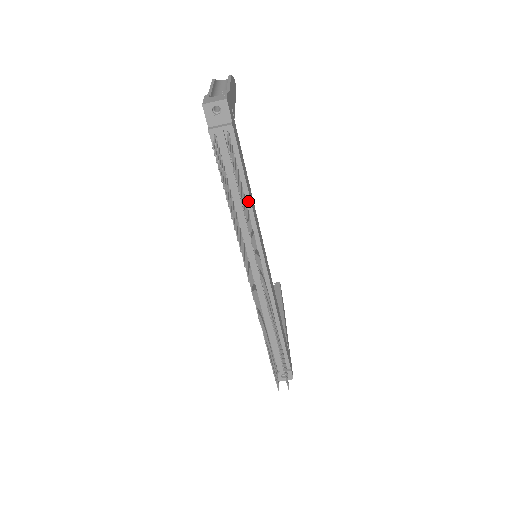
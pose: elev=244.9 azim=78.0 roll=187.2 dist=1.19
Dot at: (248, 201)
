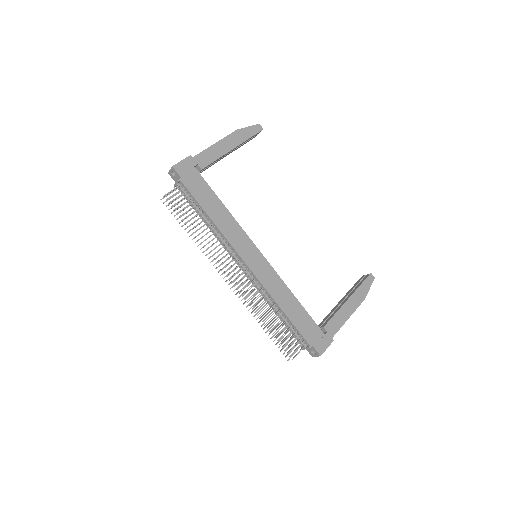
Dot at: (212, 222)
